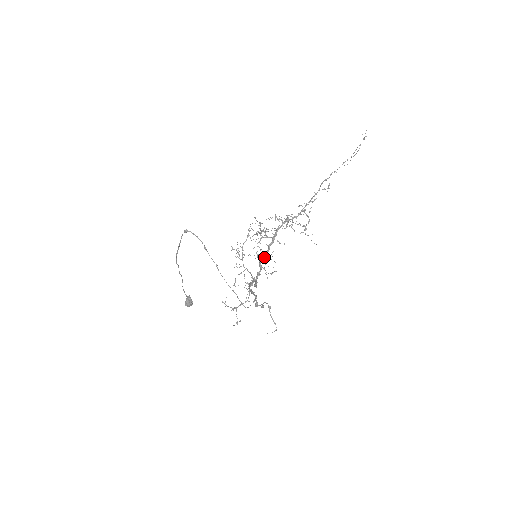
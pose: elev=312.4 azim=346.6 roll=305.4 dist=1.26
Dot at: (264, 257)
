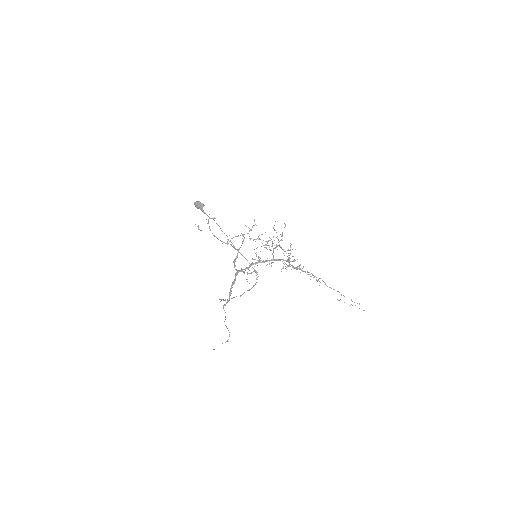
Dot at: occluded
